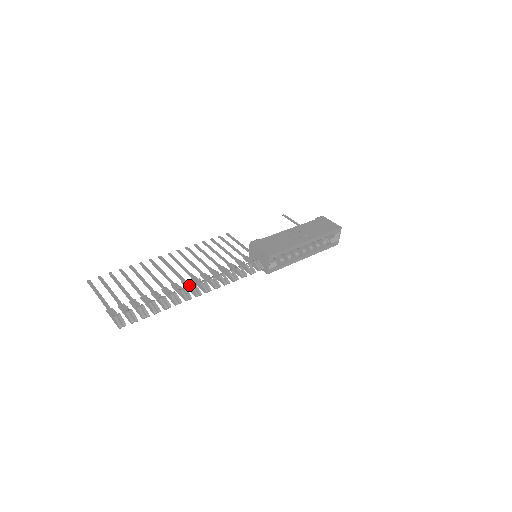
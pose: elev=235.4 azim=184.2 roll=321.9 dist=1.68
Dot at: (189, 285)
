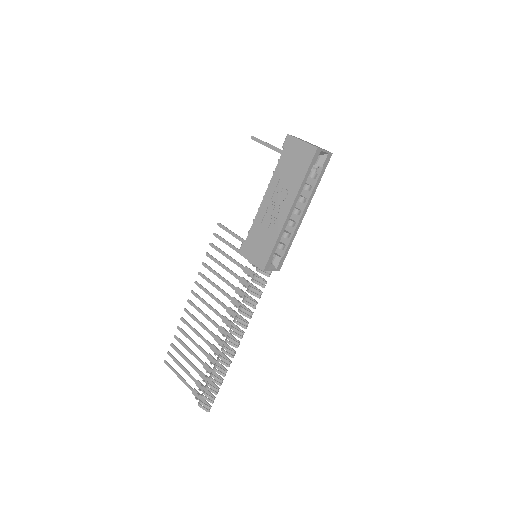
Dot at: (225, 340)
